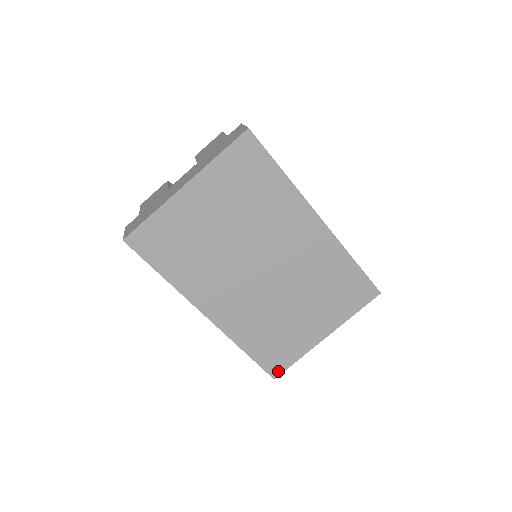
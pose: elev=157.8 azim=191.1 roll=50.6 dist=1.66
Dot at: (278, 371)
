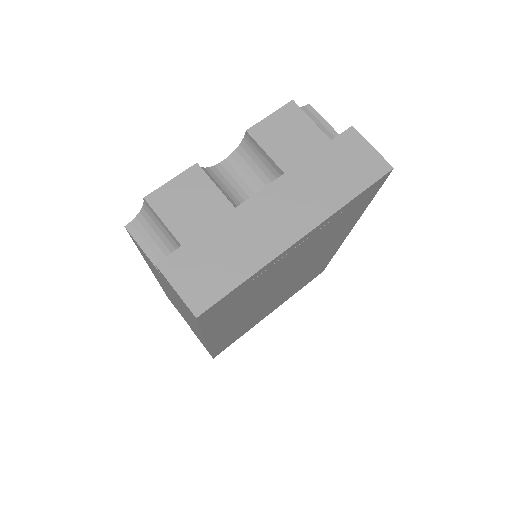
Dot at: occluded
